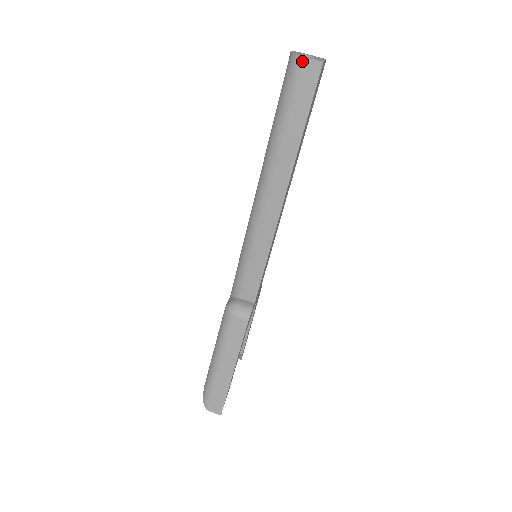
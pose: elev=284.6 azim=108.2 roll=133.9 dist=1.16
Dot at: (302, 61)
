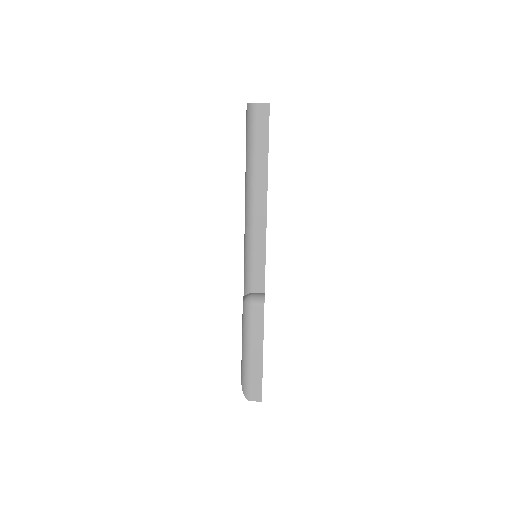
Dot at: (256, 106)
